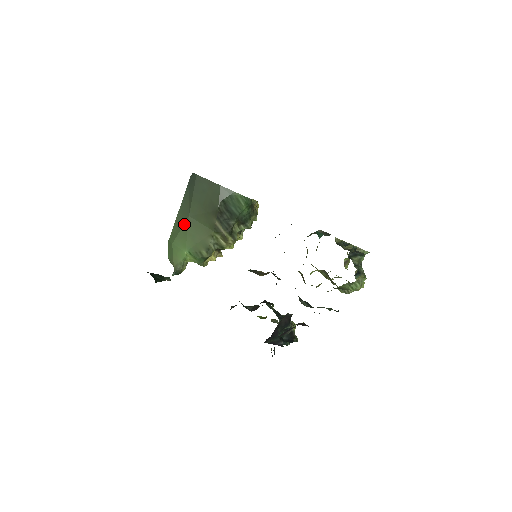
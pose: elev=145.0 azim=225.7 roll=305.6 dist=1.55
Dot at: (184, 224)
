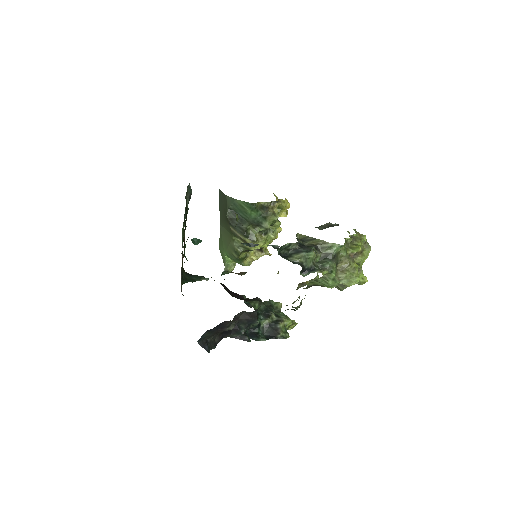
Dot at: (220, 231)
